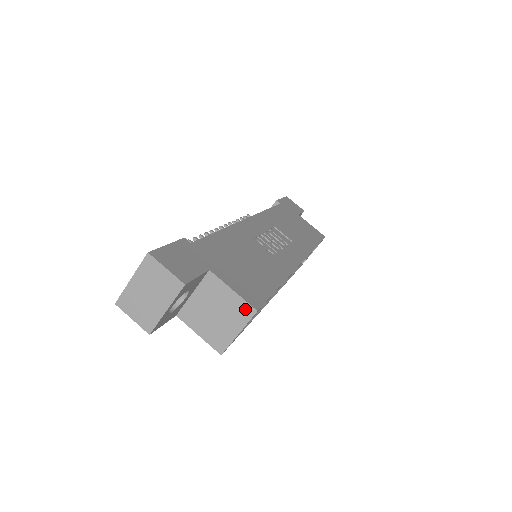
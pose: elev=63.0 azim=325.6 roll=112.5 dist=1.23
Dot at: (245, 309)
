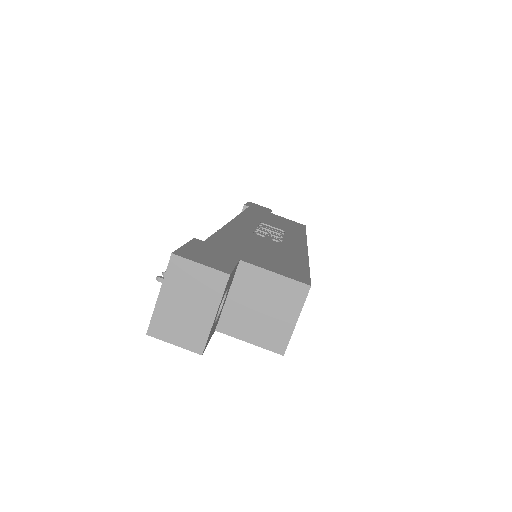
Dot at: (296, 289)
